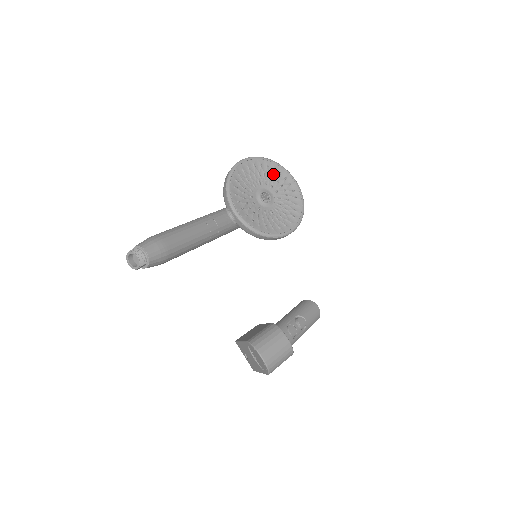
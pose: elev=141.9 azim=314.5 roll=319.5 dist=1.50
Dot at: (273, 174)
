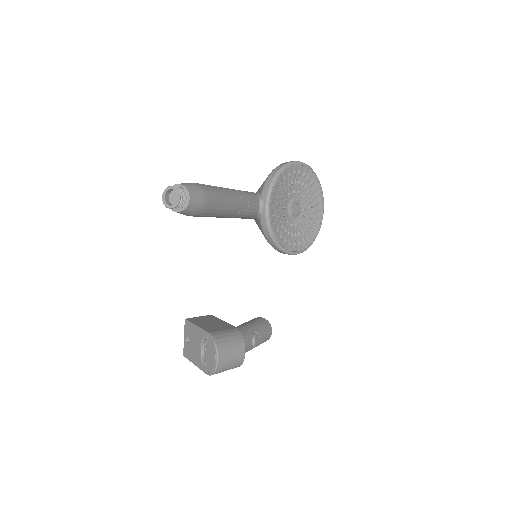
Dot at: (312, 192)
